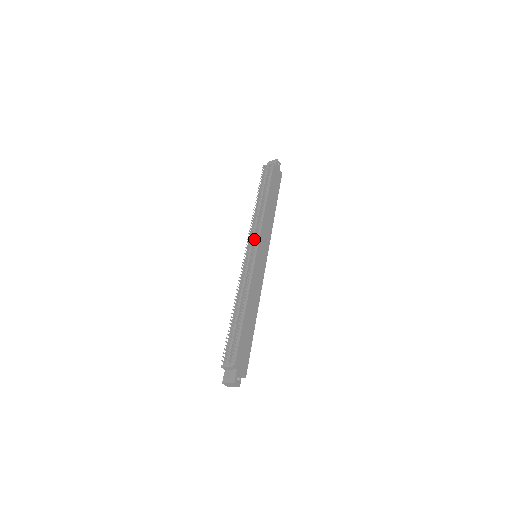
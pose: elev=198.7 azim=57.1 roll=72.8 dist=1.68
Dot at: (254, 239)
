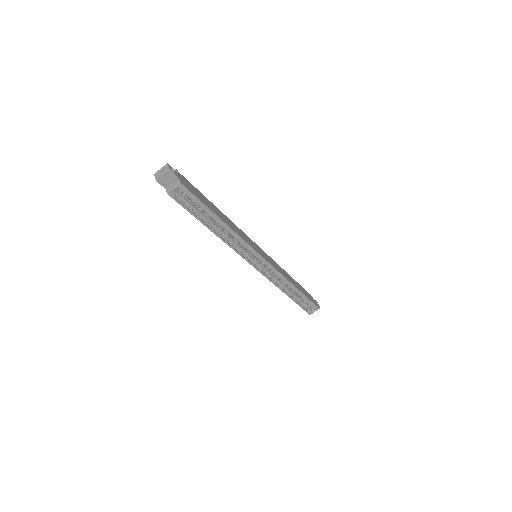
Dot at: occluded
